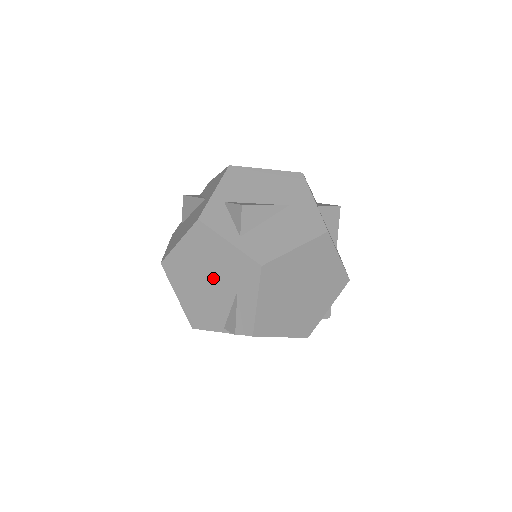
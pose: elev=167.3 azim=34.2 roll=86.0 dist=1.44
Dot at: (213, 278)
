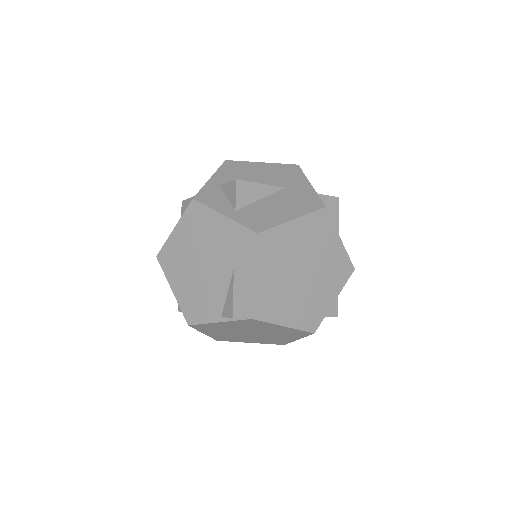
Dot at: (209, 260)
